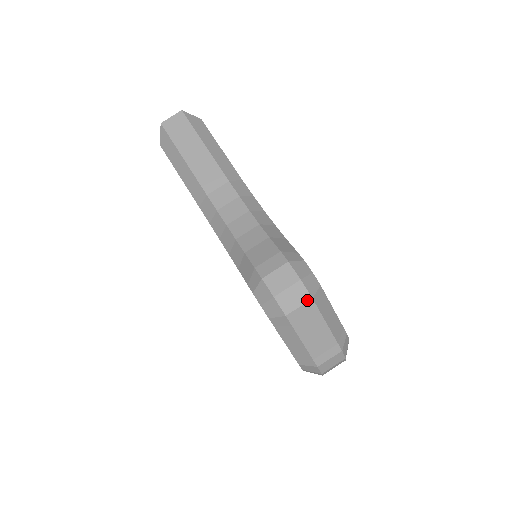
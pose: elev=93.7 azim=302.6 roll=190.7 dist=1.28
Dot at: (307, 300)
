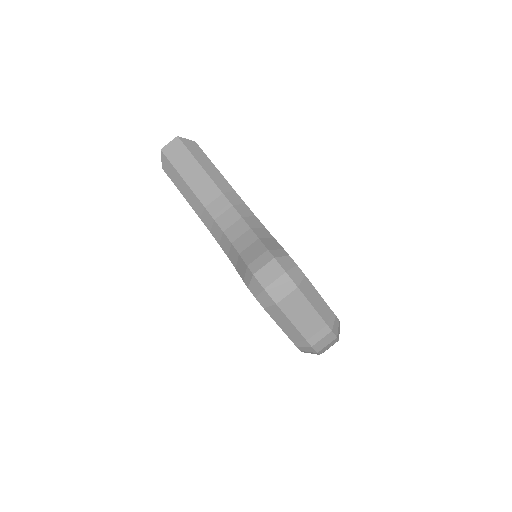
Dot at: (293, 289)
